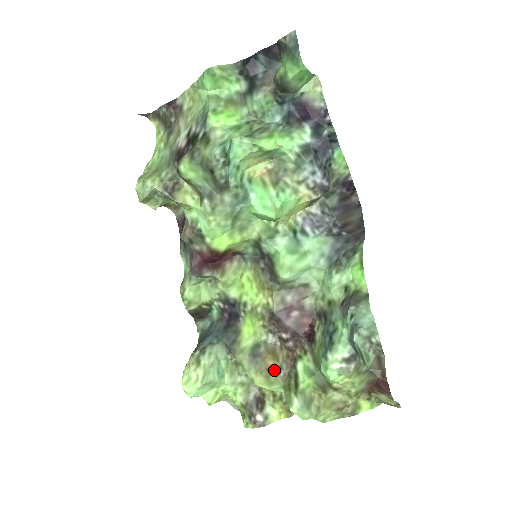
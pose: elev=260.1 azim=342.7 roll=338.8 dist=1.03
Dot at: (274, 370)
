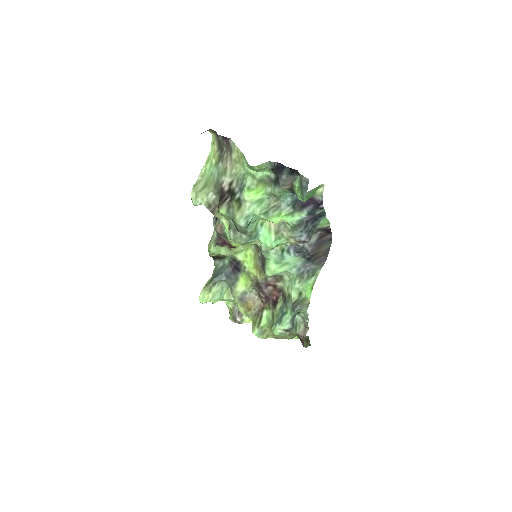
Dot at: (251, 310)
